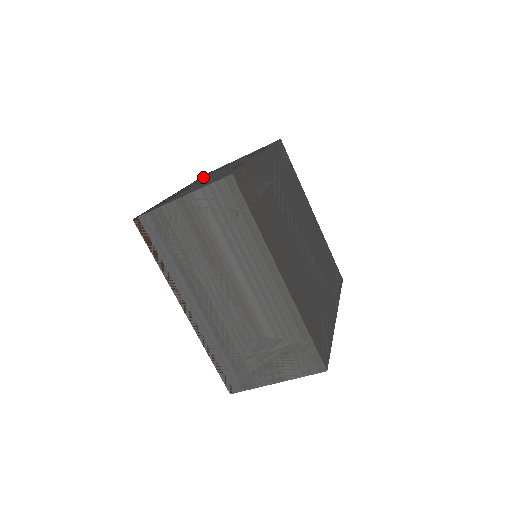
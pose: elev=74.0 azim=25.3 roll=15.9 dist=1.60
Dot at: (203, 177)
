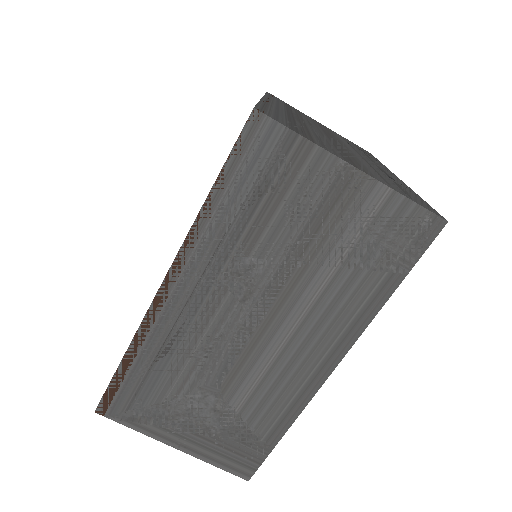
Dot at: occluded
